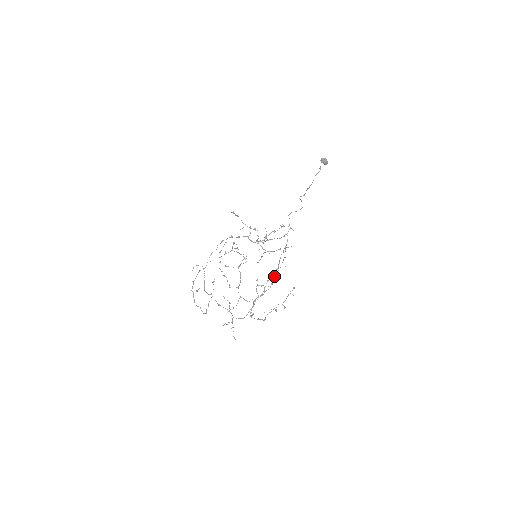
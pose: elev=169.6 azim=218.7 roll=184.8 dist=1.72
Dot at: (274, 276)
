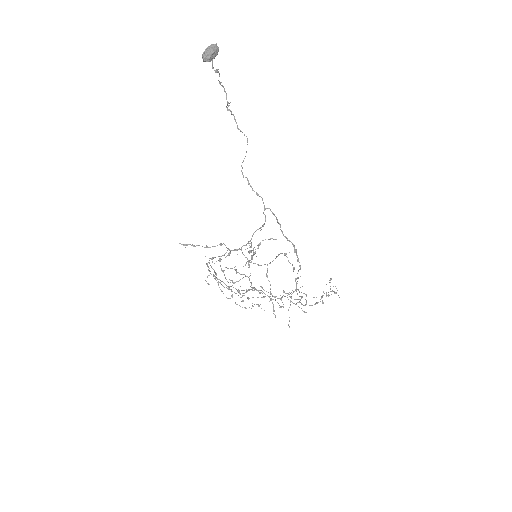
Dot at: occluded
